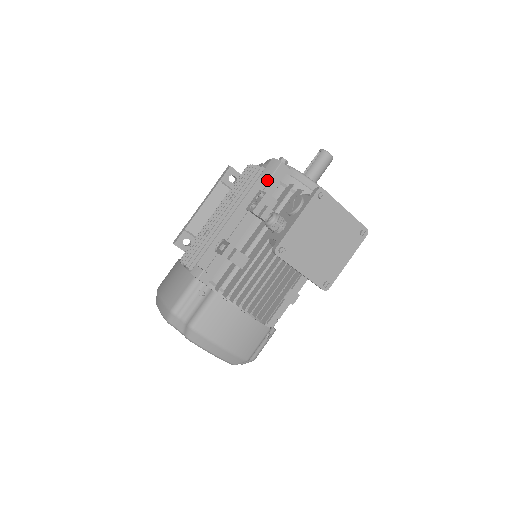
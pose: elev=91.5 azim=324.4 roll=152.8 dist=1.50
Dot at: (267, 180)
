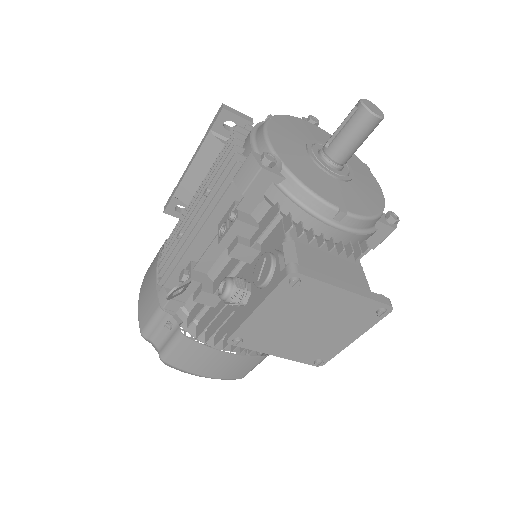
Dot at: occluded
